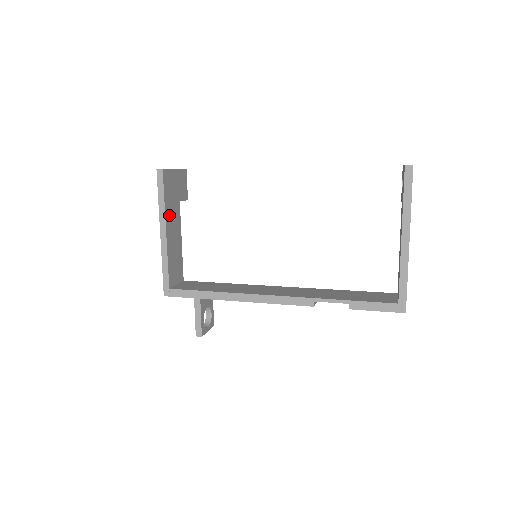
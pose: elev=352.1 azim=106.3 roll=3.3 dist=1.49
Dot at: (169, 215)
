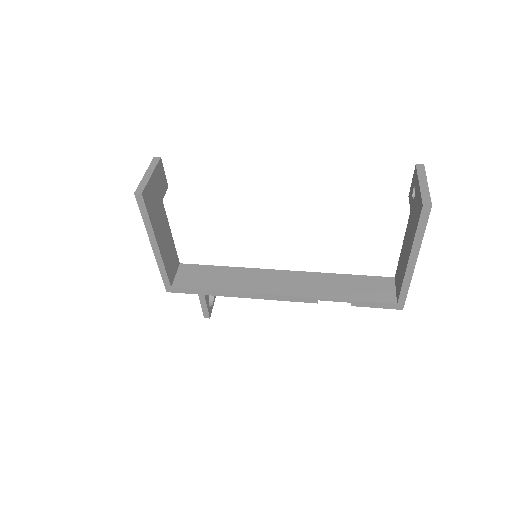
Dot at: (157, 227)
